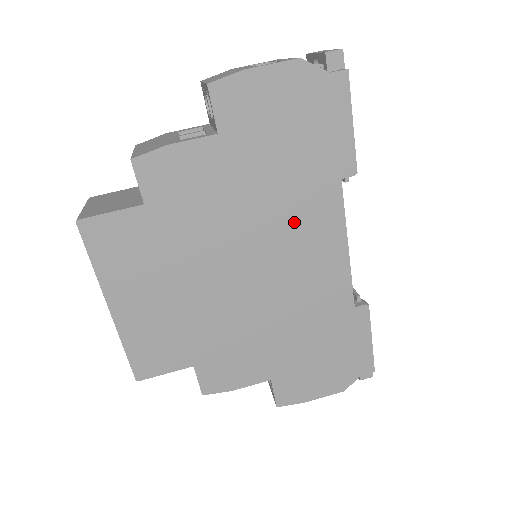
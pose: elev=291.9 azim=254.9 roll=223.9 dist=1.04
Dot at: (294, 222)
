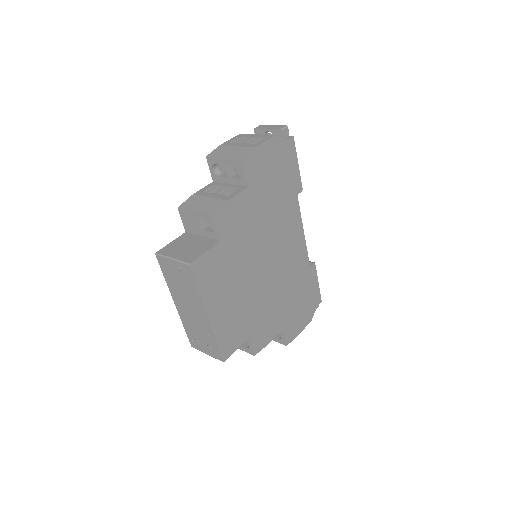
Dot at: (282, 226)
